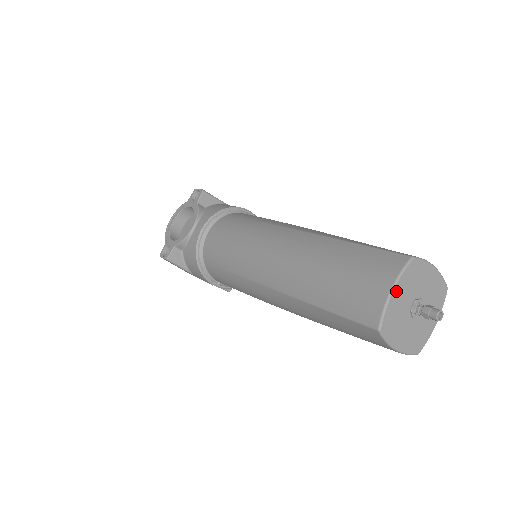
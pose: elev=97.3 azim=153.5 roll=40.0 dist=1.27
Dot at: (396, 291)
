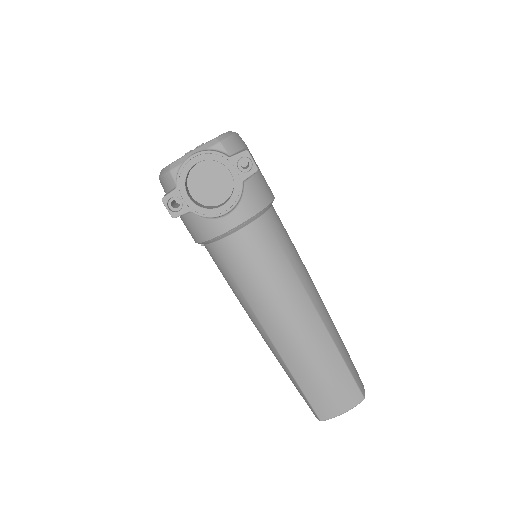
Dot at: (344, 411)
